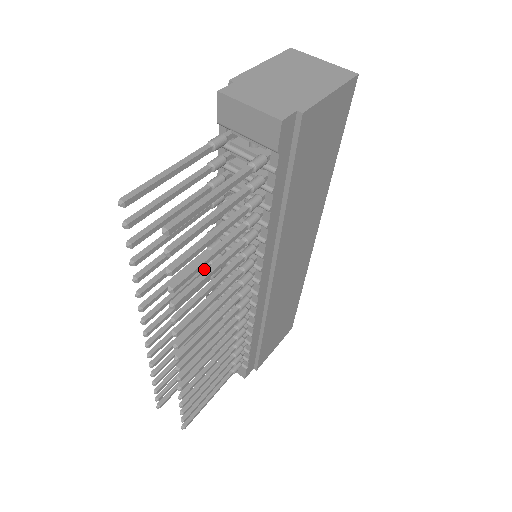
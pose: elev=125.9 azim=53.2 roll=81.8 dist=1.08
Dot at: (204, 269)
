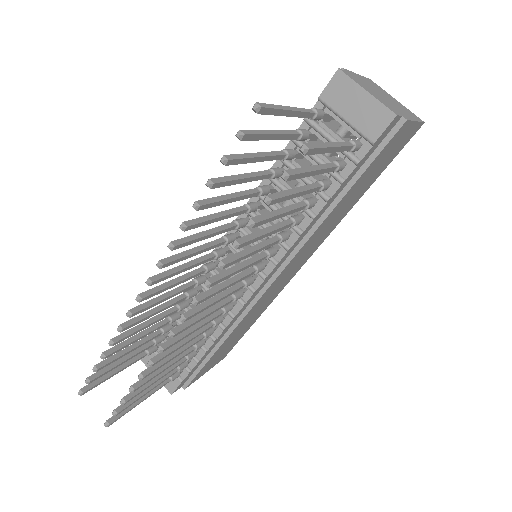
Dot at: (221, 242)
